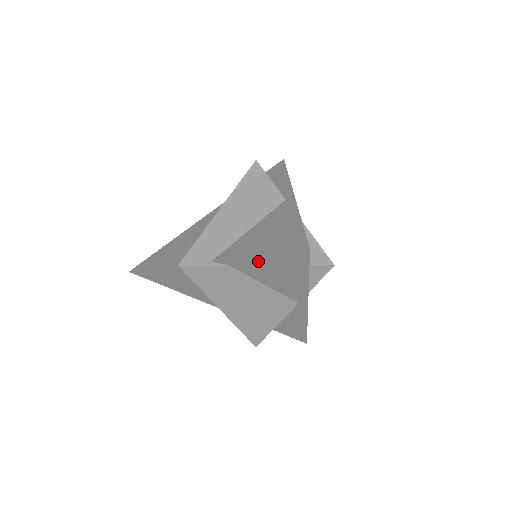
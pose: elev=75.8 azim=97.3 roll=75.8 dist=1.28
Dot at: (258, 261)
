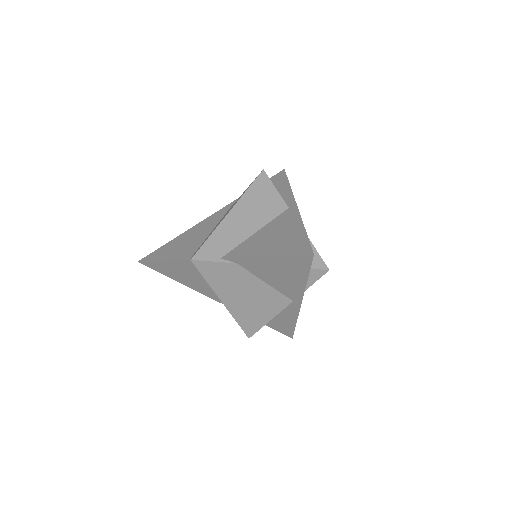
Dot at: (265, 261)
